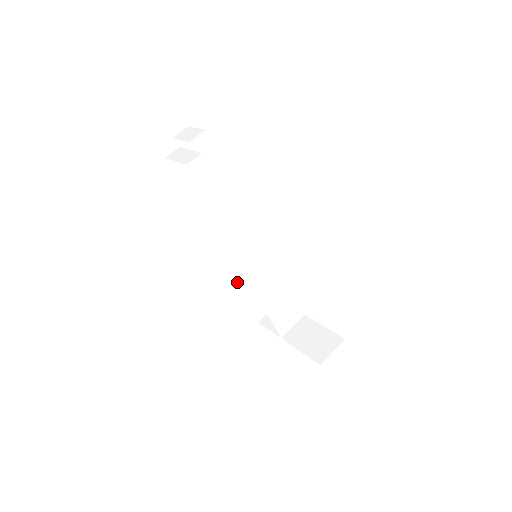
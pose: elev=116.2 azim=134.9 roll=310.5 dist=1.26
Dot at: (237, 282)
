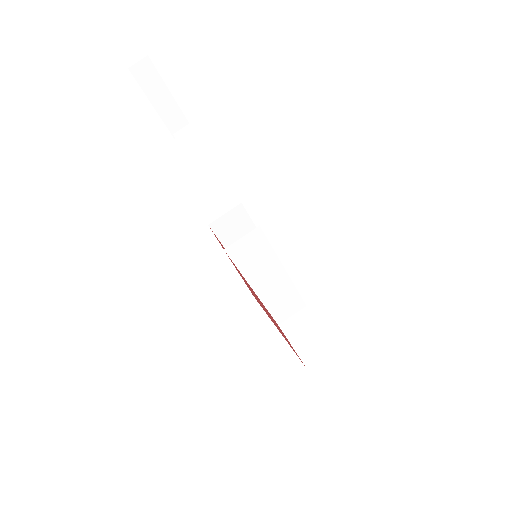
Dot at: occluded
